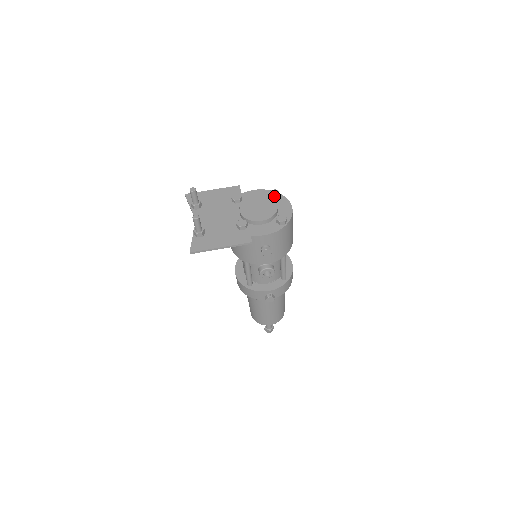
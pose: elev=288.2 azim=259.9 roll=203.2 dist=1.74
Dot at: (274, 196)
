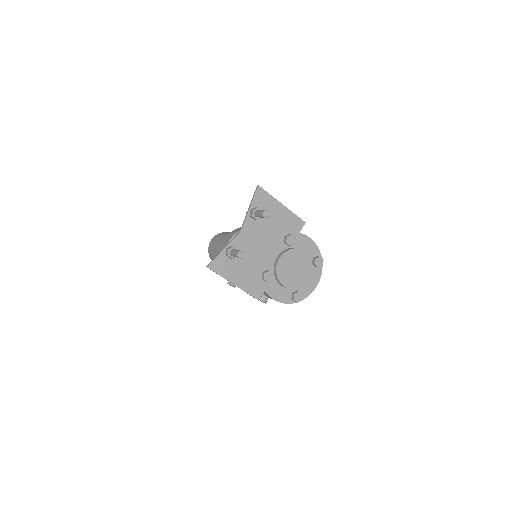
Dot at: (316, 265)
